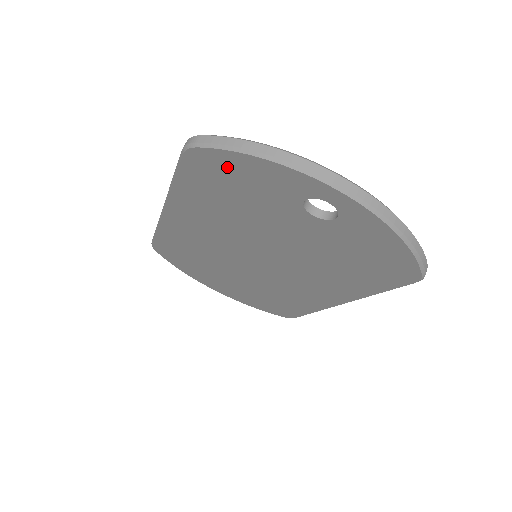
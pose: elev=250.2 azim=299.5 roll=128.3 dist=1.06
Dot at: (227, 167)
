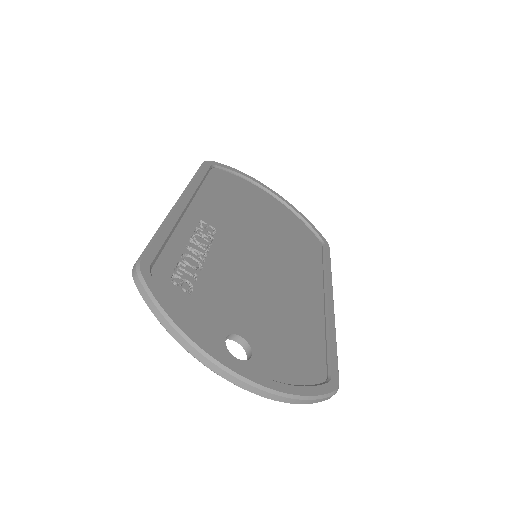
Dot at: occluded
